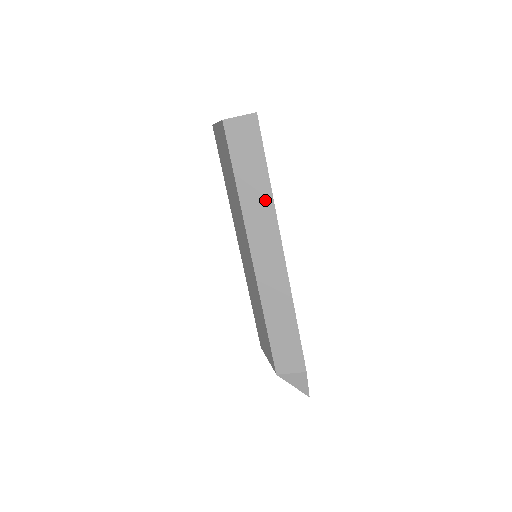
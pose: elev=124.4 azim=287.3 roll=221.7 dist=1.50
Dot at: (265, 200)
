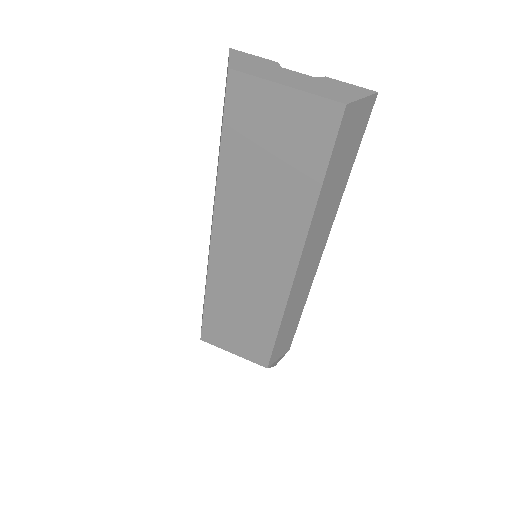
Dot at: (334, 204)
